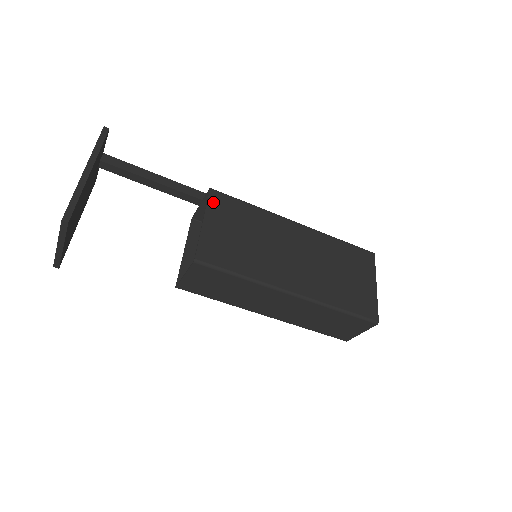
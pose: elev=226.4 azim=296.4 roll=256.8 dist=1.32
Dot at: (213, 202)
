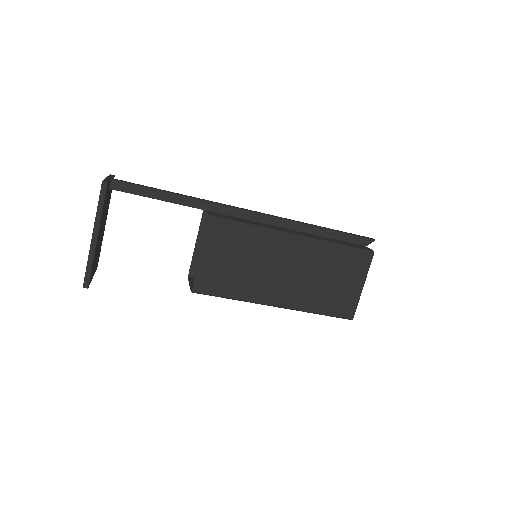
Dot at: (211, 232)
